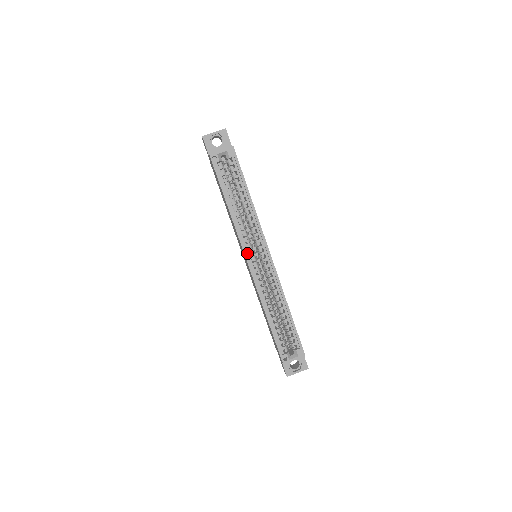
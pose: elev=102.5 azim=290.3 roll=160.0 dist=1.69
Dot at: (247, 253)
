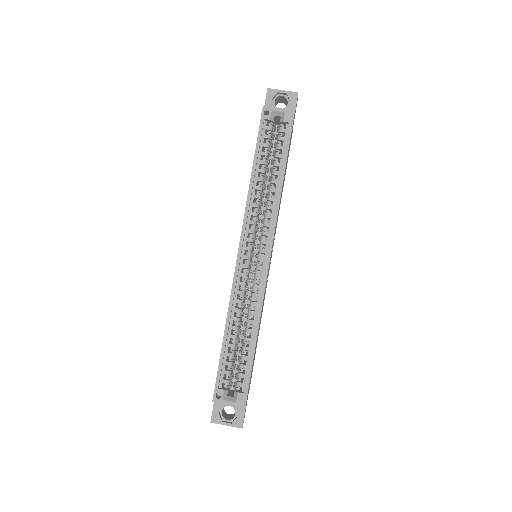
Dot at: (244, 240)
